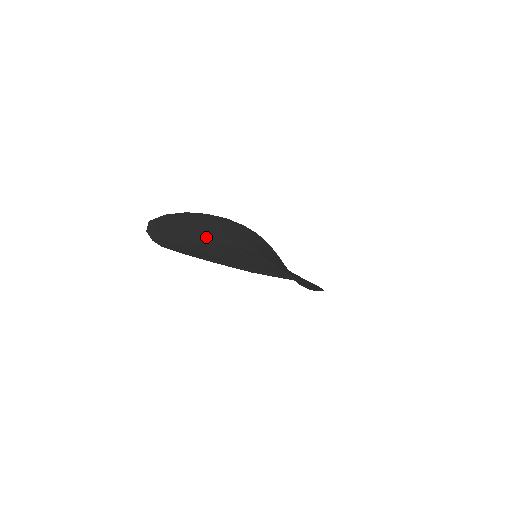
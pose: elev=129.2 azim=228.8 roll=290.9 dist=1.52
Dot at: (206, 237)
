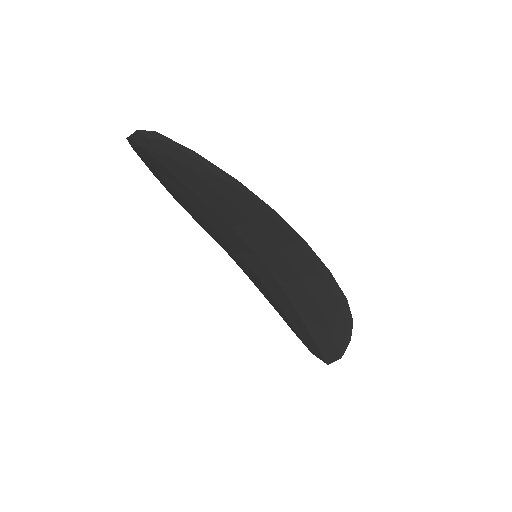
Dot at: (193, 196)
